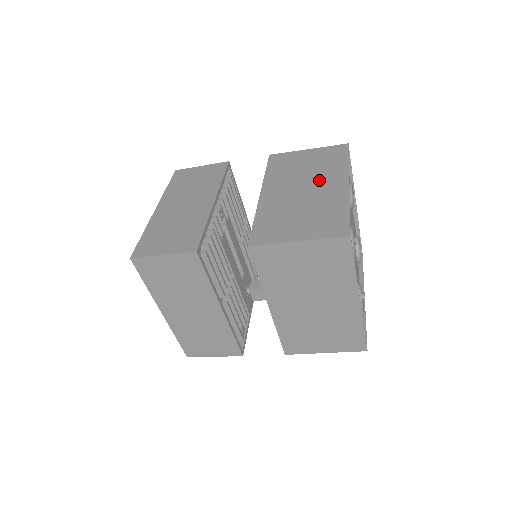
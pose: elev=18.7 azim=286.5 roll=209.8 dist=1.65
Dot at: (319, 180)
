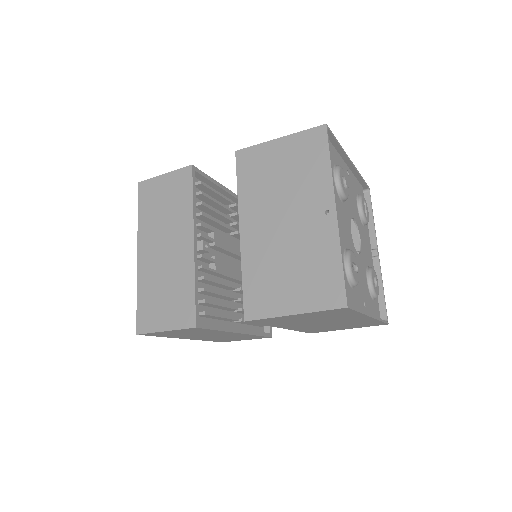
Dot at: (301, 204)
